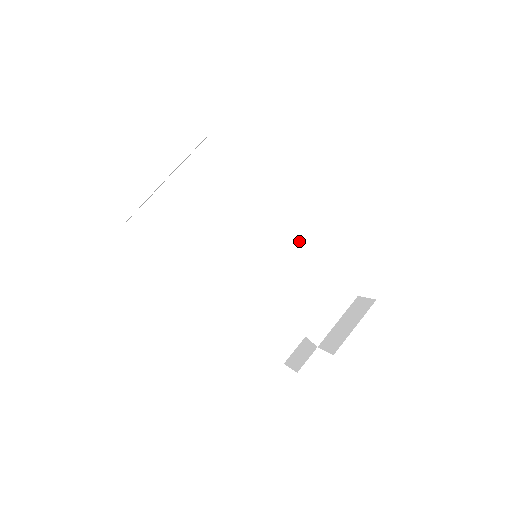
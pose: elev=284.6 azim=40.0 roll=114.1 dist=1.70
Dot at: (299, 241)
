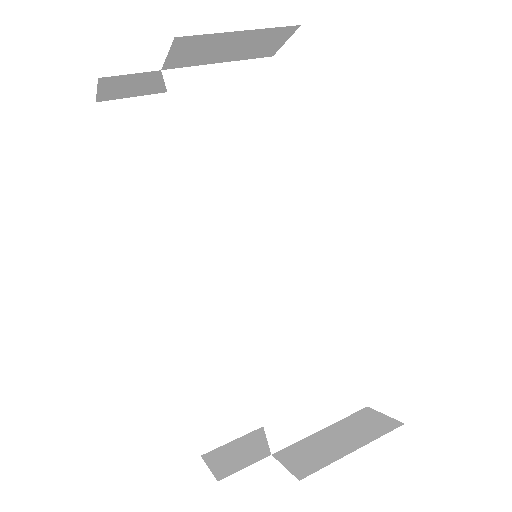
Dot at: (327, 273)
